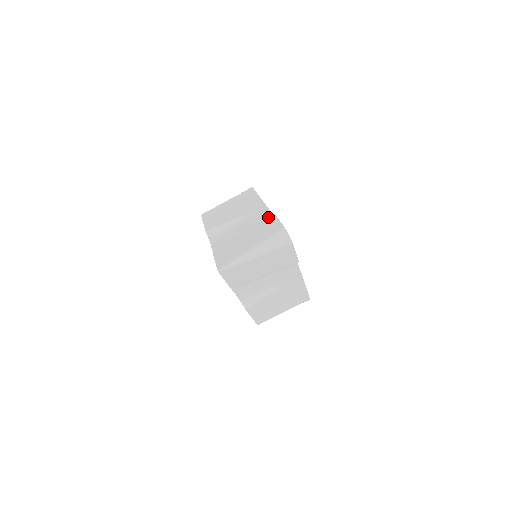
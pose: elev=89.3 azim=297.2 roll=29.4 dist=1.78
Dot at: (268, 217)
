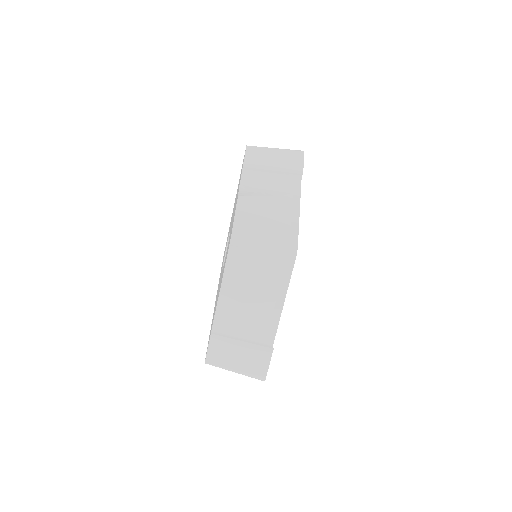
Dot at: (267, 348)
